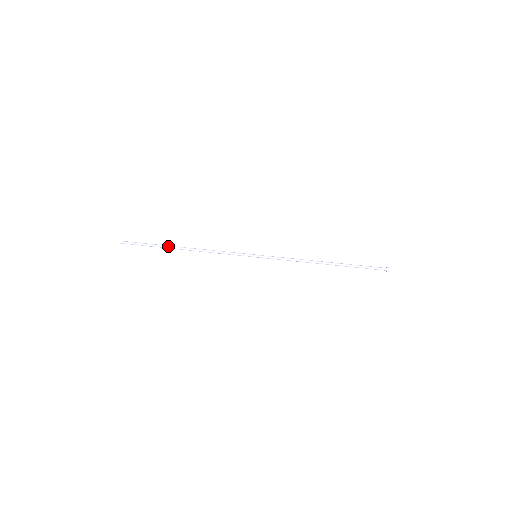
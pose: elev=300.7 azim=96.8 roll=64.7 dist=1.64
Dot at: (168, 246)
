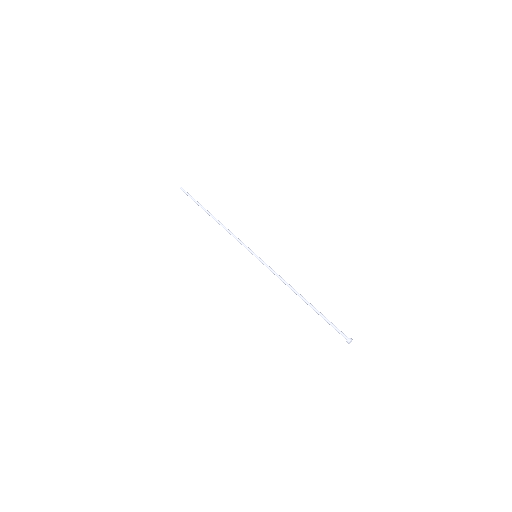
Dot at: occluded
